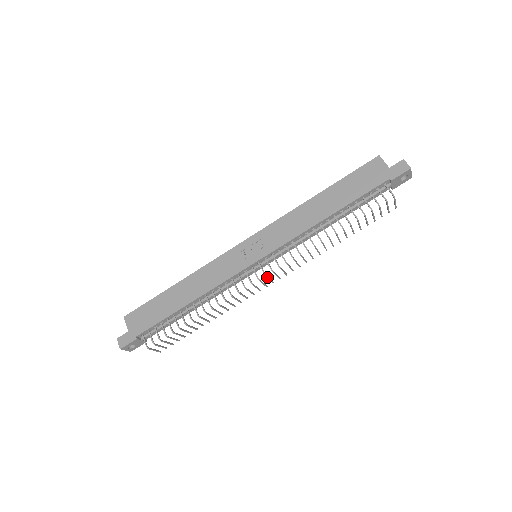
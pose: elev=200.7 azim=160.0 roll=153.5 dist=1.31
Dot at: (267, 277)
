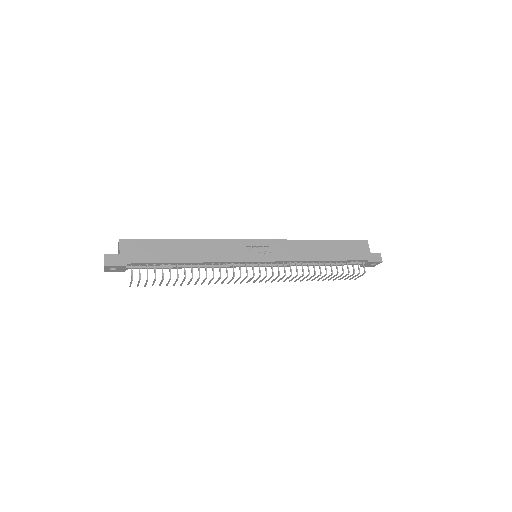
Dot at: (259, 277)
